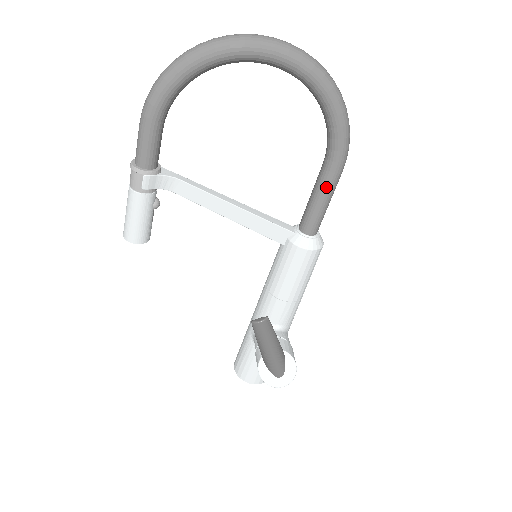
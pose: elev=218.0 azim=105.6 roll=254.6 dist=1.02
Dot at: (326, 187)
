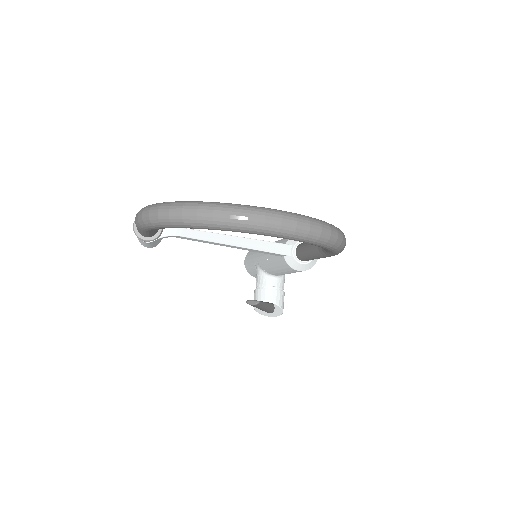
Dot at: (319, 257)
